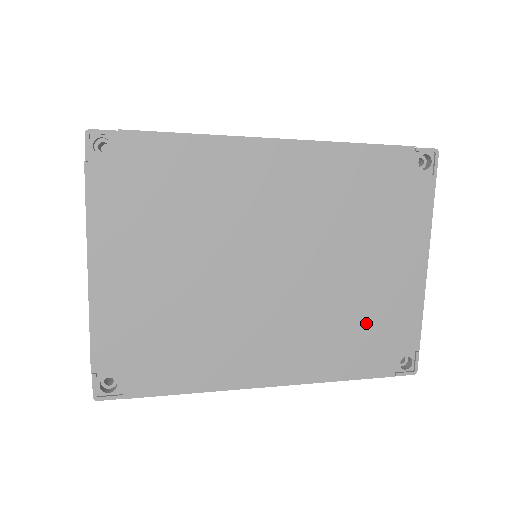
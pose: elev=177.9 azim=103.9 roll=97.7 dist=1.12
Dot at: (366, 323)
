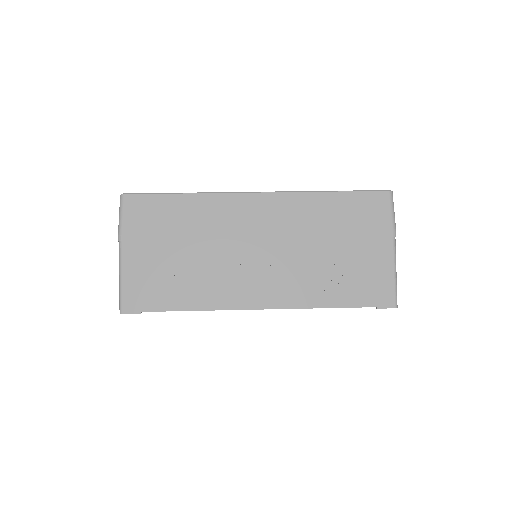
Dot at: occluded
